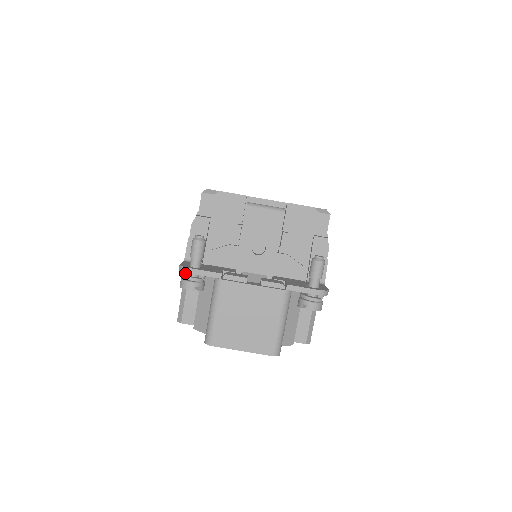
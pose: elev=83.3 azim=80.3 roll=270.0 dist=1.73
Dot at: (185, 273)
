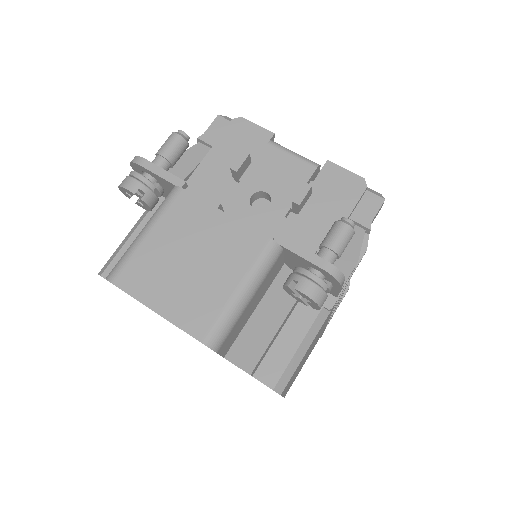
Dot at: occluded
